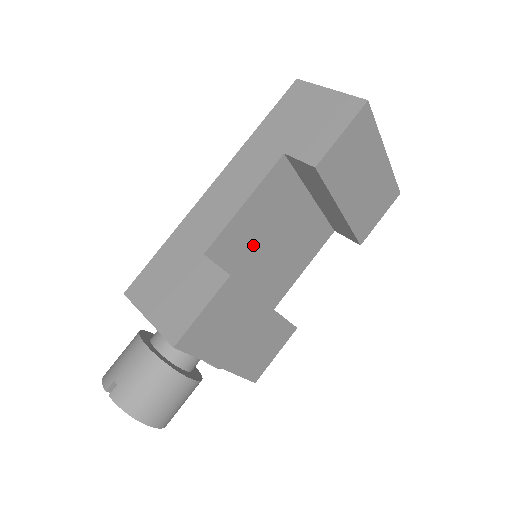
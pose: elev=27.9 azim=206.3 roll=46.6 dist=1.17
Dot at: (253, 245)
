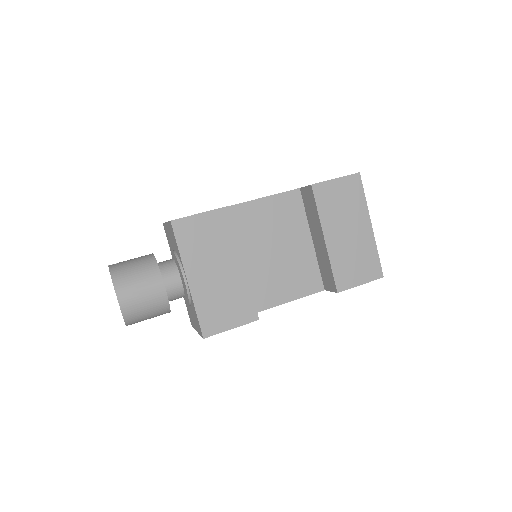
Dot at: (256, 235)
